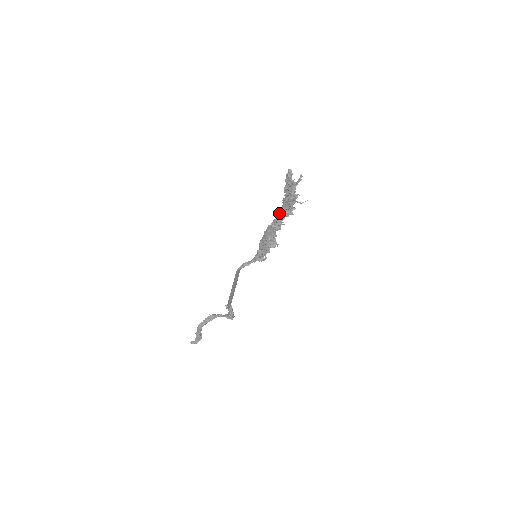
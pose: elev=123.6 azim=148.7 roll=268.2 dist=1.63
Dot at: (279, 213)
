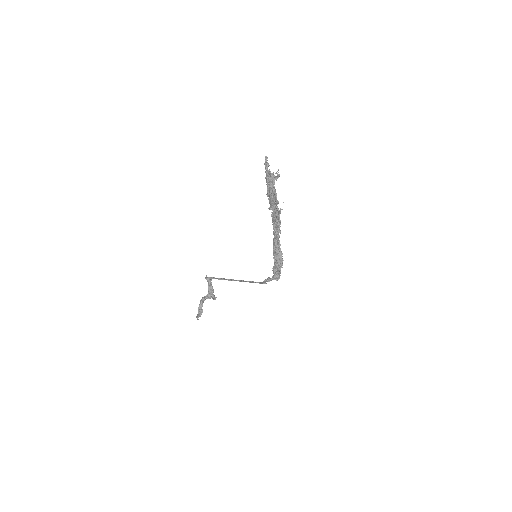
Dot at: occluded
